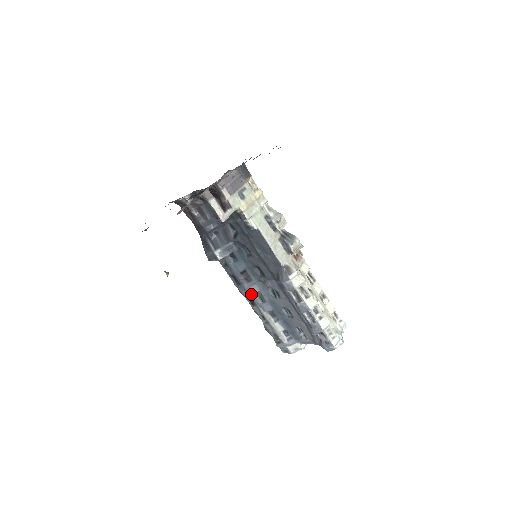
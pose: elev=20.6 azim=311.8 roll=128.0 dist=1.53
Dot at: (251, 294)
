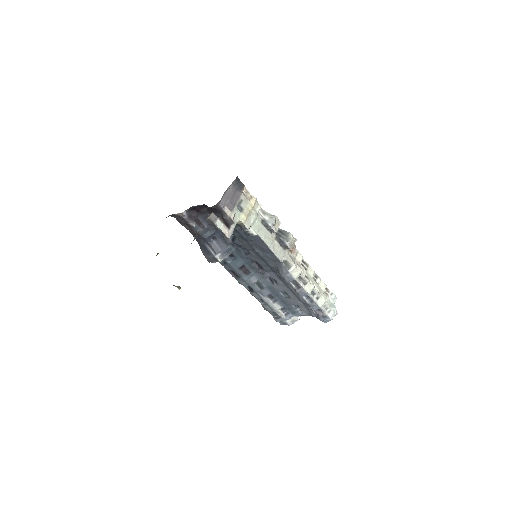
Dot at: (250, 284)
